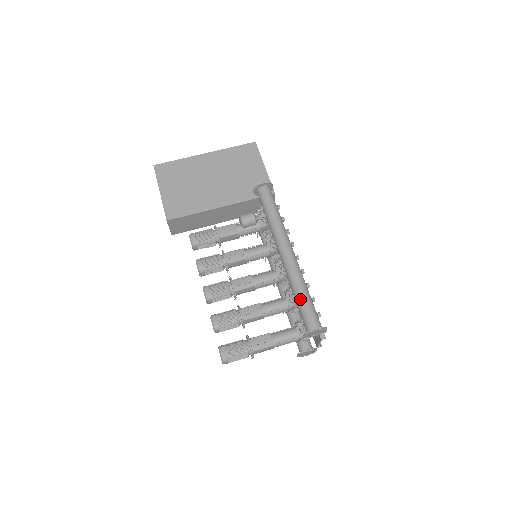
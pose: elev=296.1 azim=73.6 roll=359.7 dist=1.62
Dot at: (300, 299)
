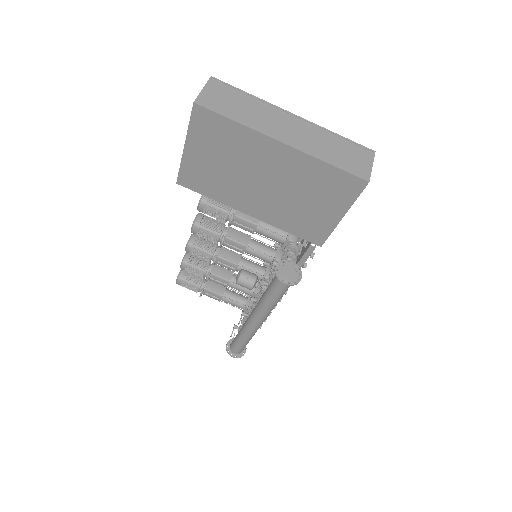
Dot at: (238, 340)
